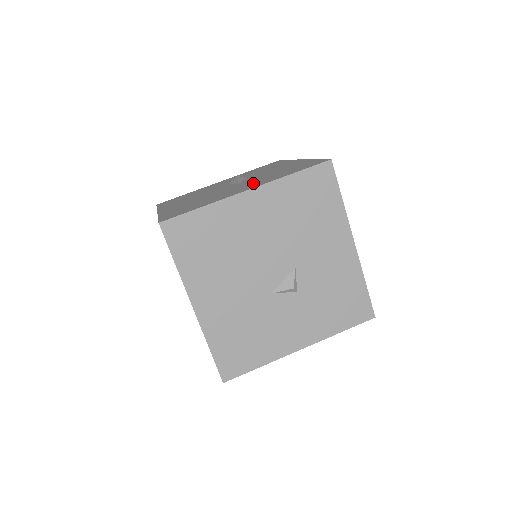
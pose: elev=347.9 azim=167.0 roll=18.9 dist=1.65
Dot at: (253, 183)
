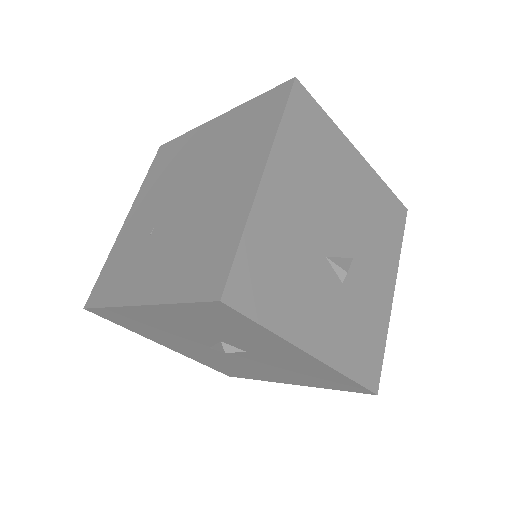
Dot at: occluded
